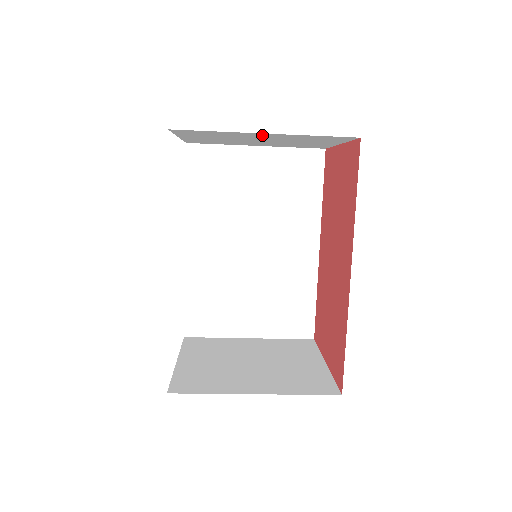
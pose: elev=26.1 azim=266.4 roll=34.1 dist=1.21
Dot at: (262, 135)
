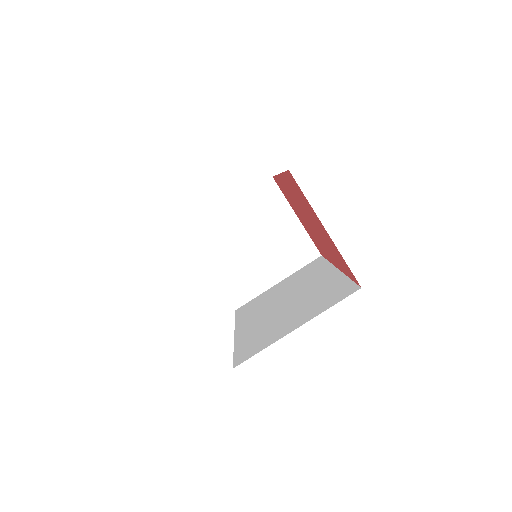
Dot at: (233, 216)
